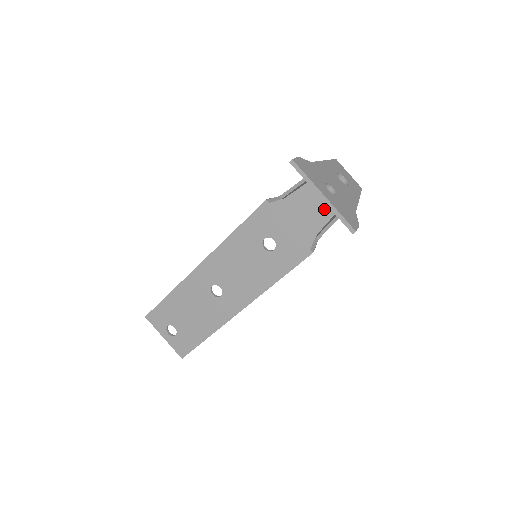
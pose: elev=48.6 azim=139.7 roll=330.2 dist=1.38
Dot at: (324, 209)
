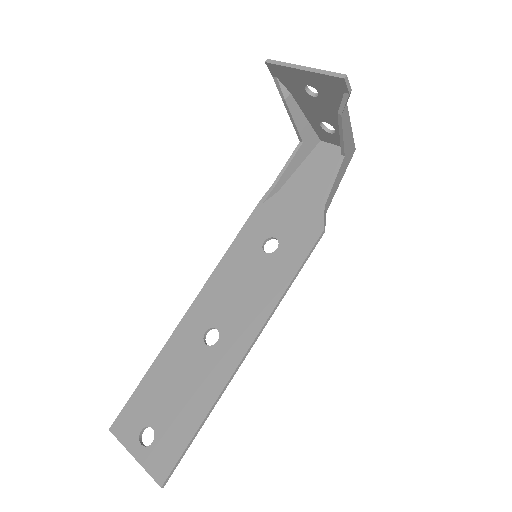
Dot at: (323, 181)
